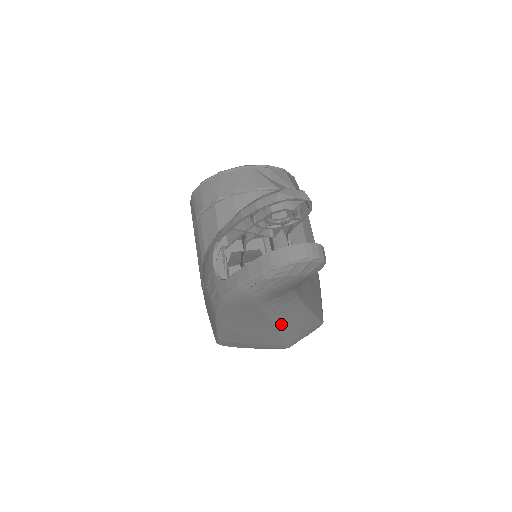
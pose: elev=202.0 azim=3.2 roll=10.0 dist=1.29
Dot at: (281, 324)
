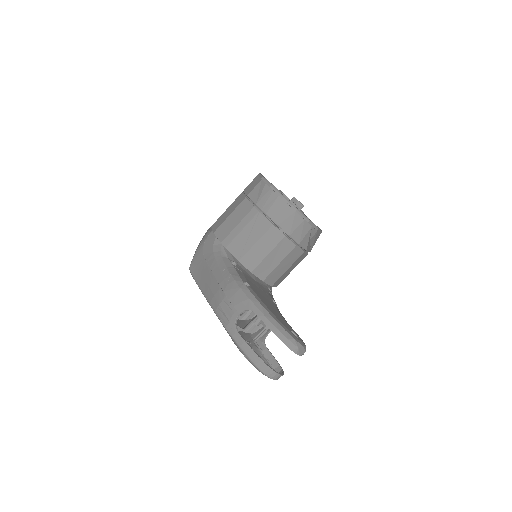
Dot at: occluded
